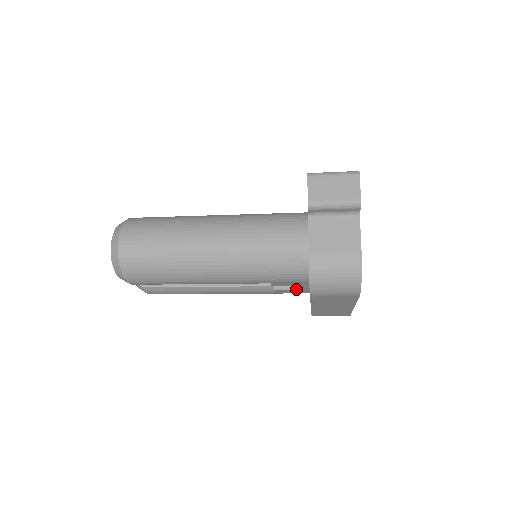
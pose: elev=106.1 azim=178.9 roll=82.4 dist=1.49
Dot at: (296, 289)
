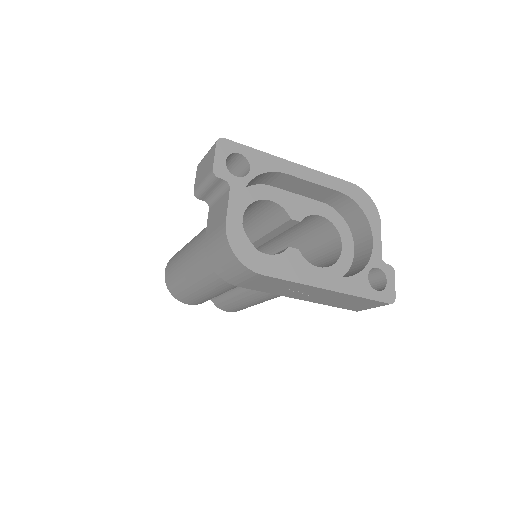
Dot at: occluded
